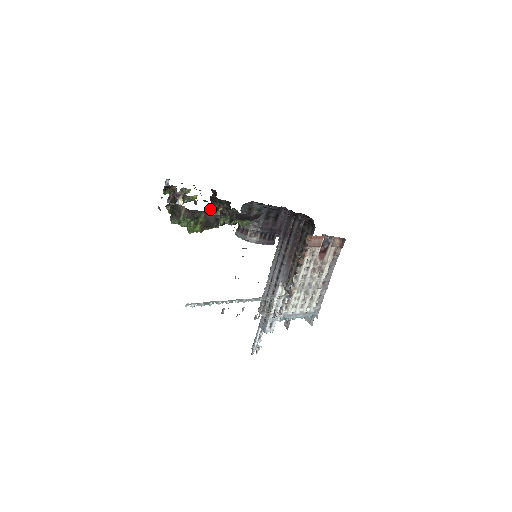
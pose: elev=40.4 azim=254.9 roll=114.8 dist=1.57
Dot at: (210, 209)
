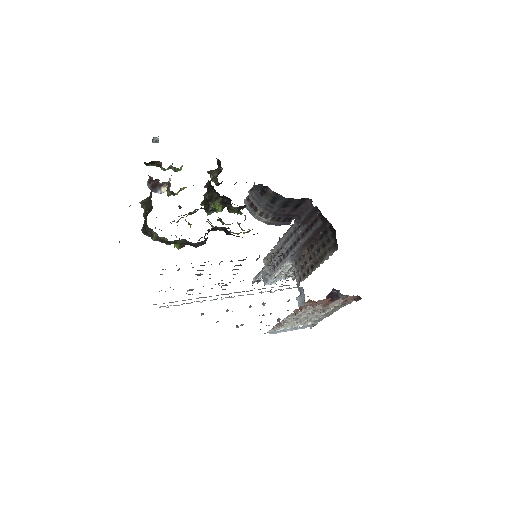
Dot at: (206, 194)
